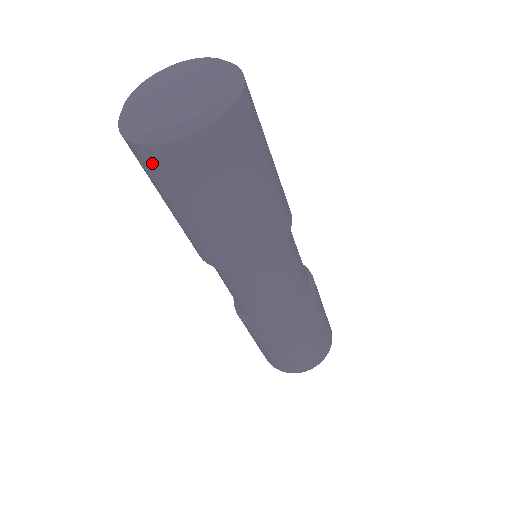
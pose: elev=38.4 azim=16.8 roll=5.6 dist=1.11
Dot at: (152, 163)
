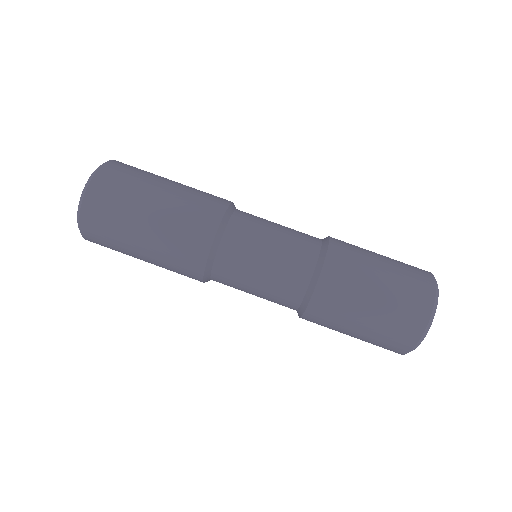
Dot at: (106, 185)
